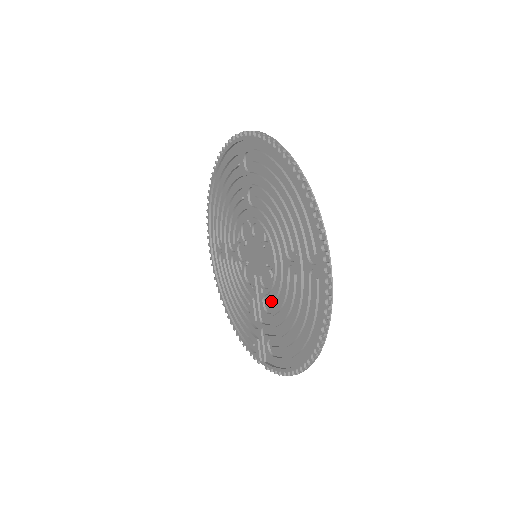
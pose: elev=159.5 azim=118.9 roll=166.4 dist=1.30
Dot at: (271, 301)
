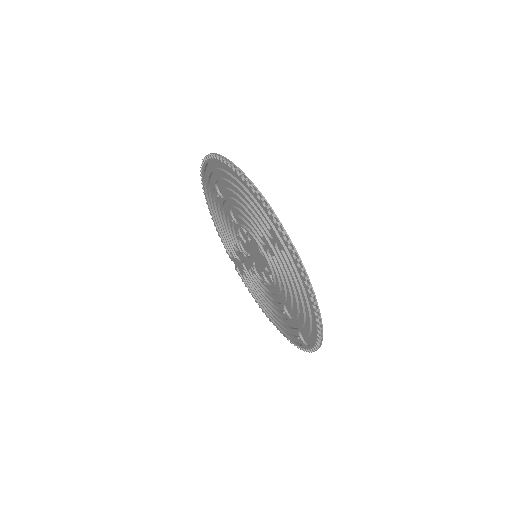
Dot at: (258, 281)
